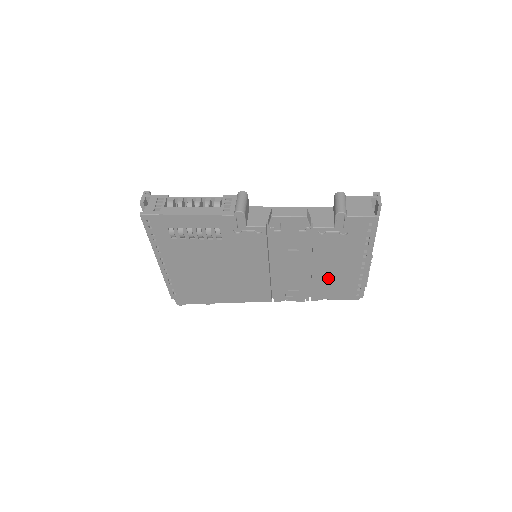
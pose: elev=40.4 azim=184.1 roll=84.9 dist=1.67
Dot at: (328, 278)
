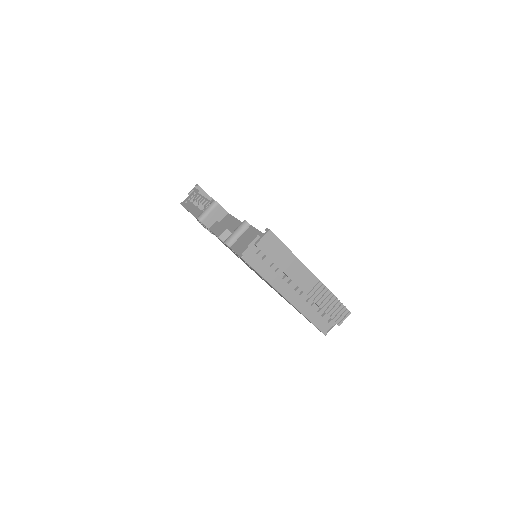
Dot at: occluded
